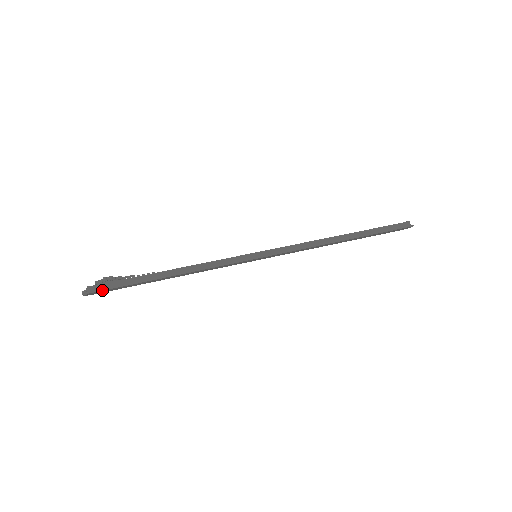
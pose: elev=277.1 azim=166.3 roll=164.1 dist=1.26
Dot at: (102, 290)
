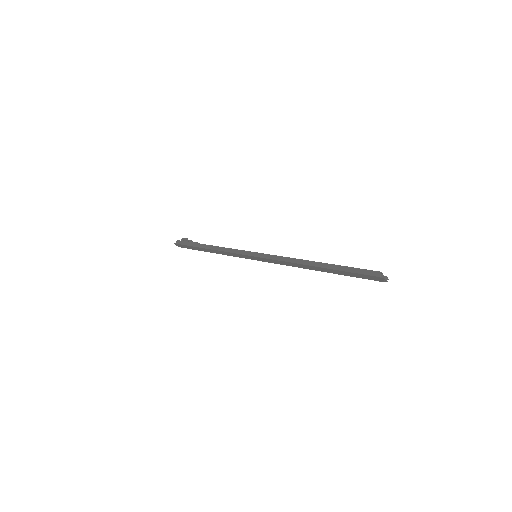
Dot at: (180, 244)
